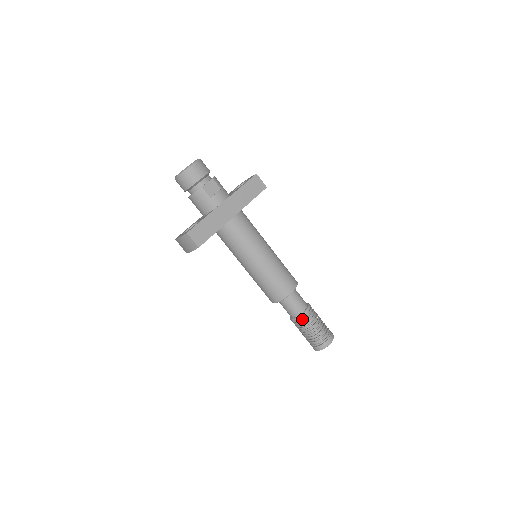
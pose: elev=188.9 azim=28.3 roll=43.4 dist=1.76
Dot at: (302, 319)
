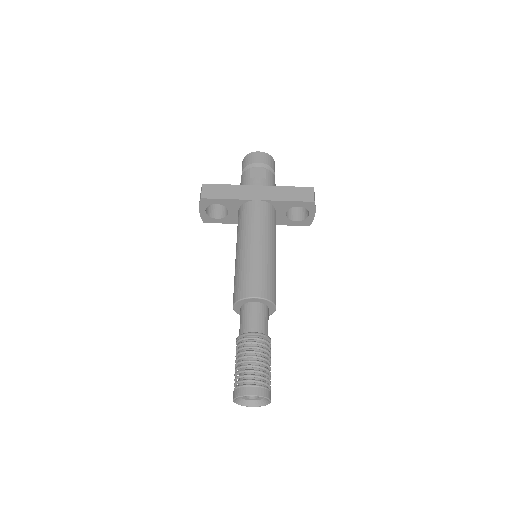
Dot at: (244, 341)
